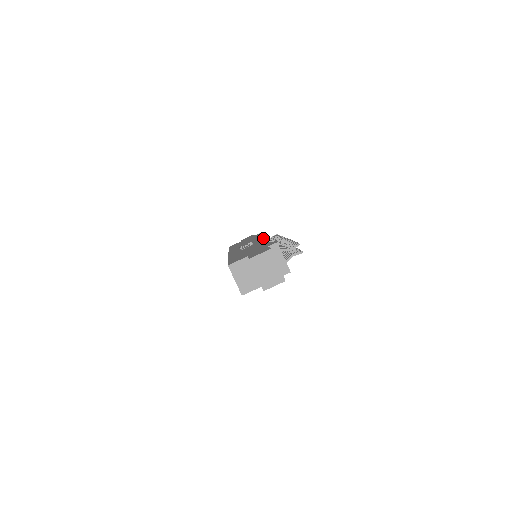
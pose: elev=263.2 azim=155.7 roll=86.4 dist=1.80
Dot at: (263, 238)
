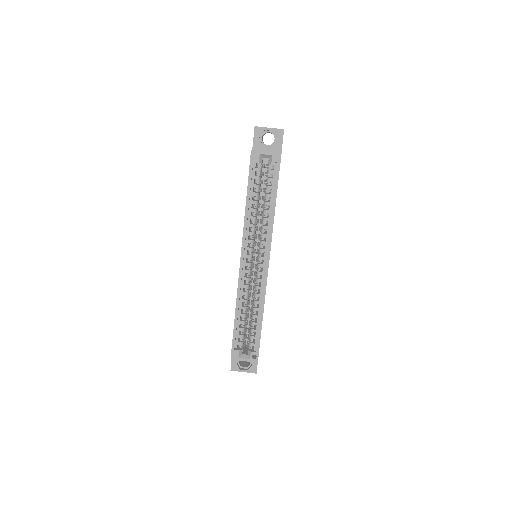
Dot at: occluded
